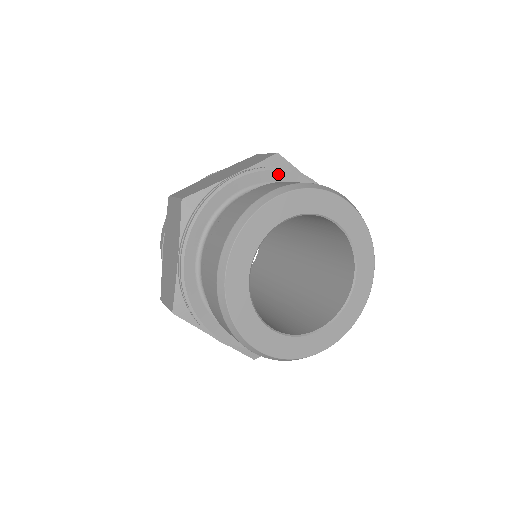
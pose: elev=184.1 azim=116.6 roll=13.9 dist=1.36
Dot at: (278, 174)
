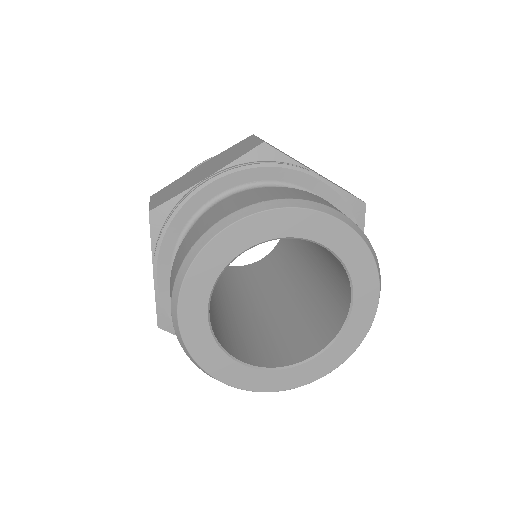
Dot at: (262, 171)
